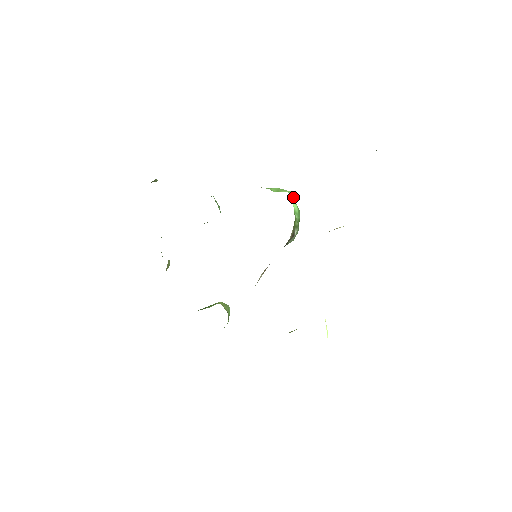
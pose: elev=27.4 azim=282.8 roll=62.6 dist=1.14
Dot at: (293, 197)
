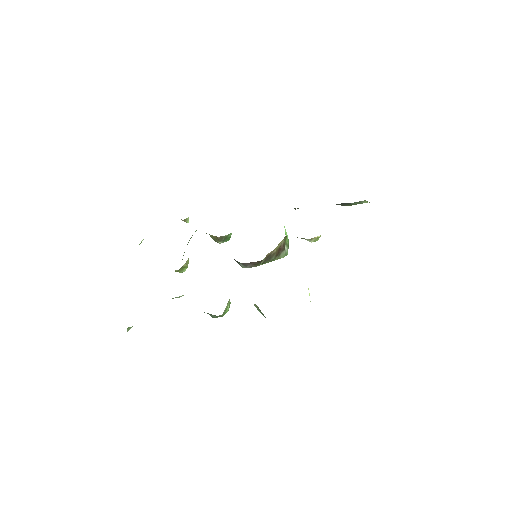
Dot at: occluded
